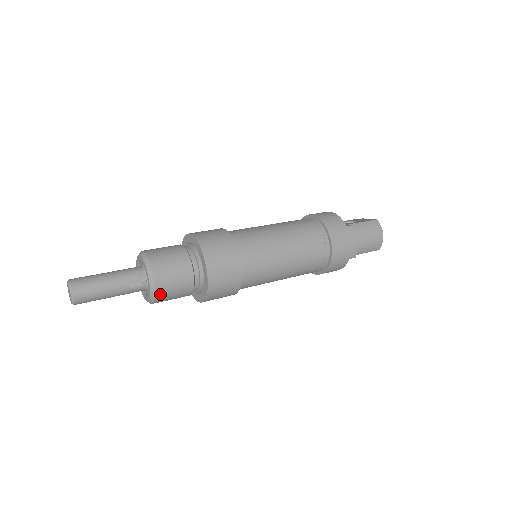
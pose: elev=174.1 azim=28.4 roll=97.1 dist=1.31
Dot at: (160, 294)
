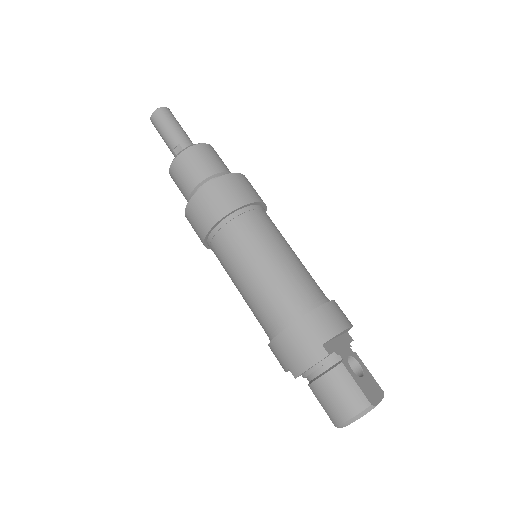
Dot at: (172, 172)
